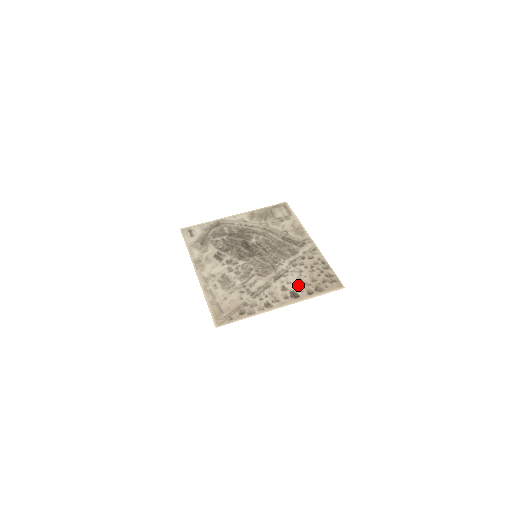
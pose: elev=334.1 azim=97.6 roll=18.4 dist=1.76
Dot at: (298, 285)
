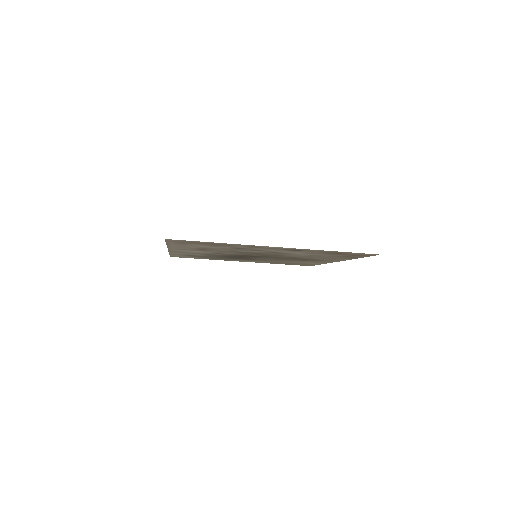
Dot at: (308, 252)
